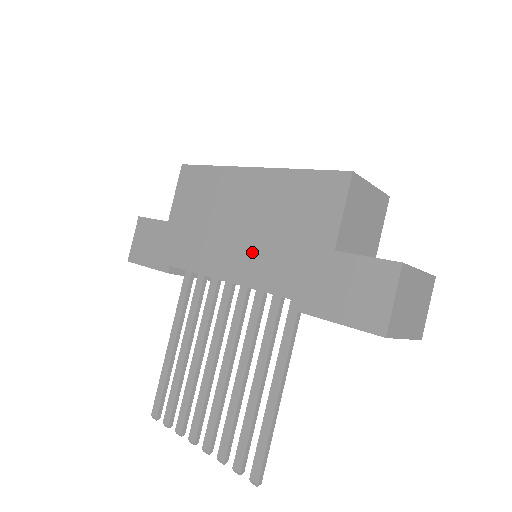
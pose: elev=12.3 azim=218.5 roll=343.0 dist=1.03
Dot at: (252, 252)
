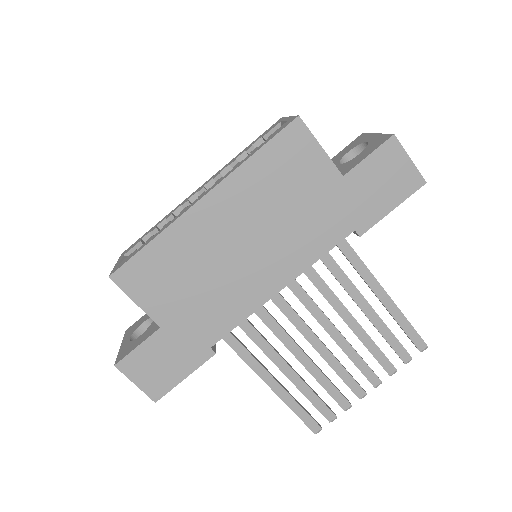
Dot at: (280, 249)
